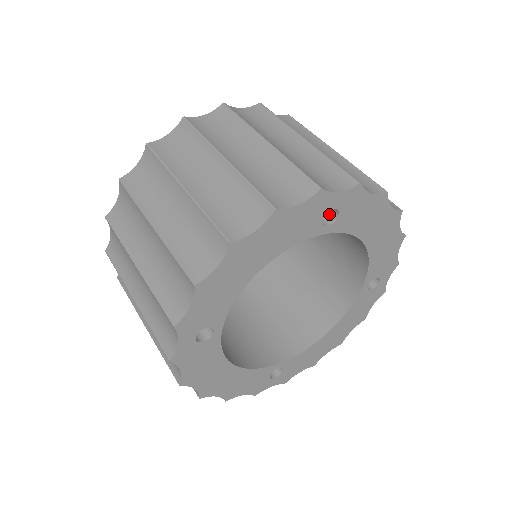
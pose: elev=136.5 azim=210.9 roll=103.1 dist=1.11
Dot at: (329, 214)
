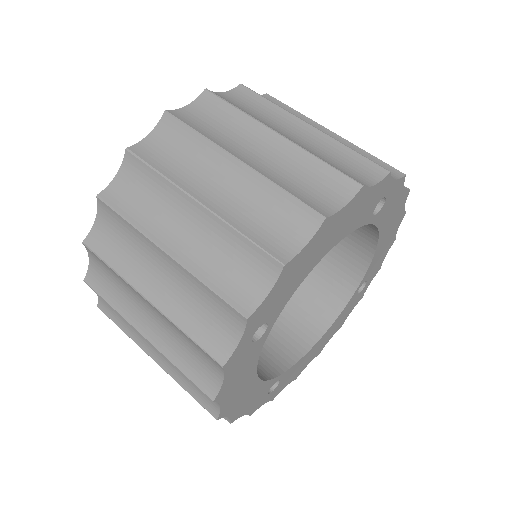
Dot at: occluded
